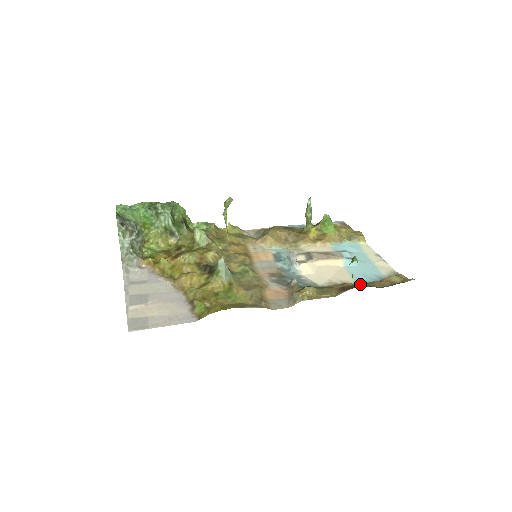
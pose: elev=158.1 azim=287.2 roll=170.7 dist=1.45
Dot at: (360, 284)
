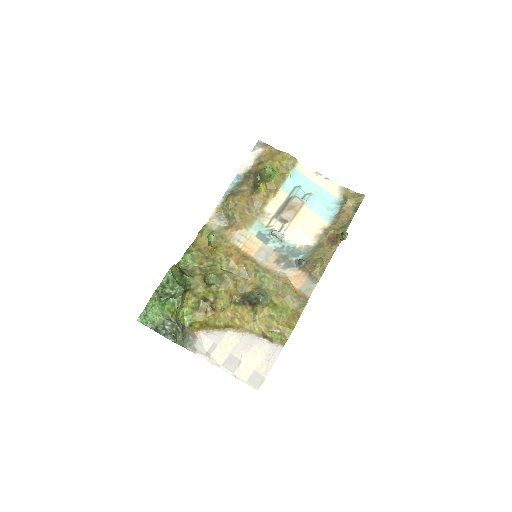
Dot at: (337, 227)
